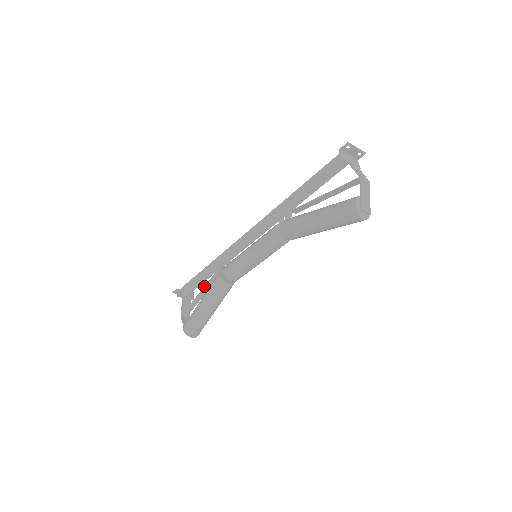
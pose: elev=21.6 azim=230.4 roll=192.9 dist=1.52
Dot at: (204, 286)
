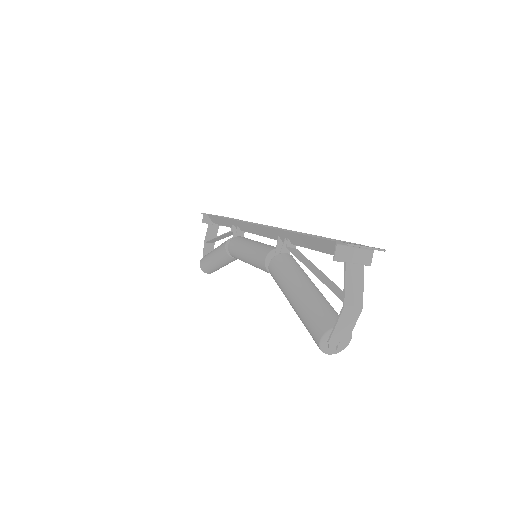
Dot at: occluded
